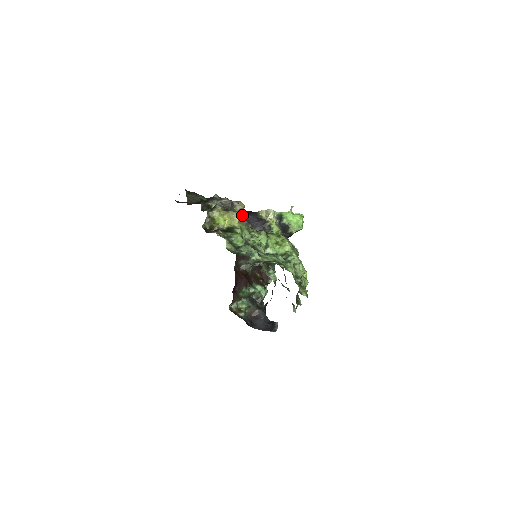
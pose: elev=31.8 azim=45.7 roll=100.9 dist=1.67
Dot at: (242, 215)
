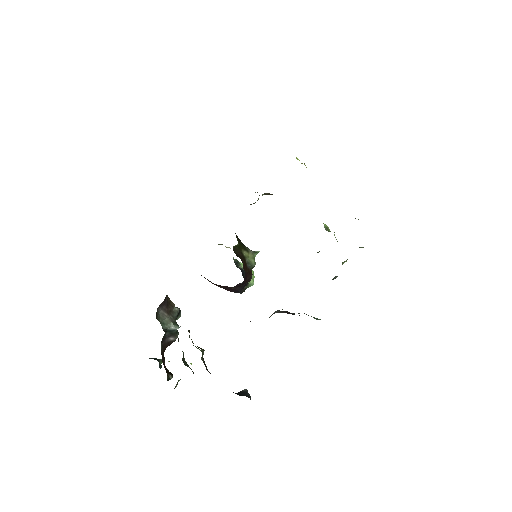
Dot at: occluded
